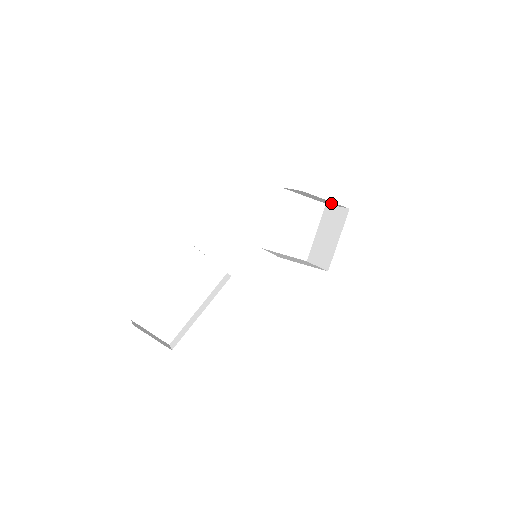
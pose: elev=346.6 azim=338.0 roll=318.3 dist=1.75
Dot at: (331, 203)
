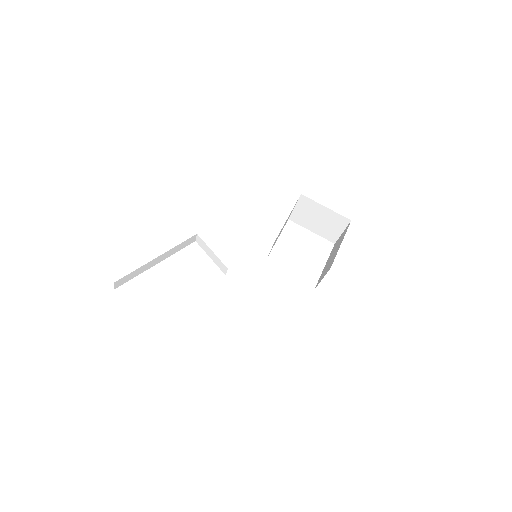
Dot at: (335, 224)
